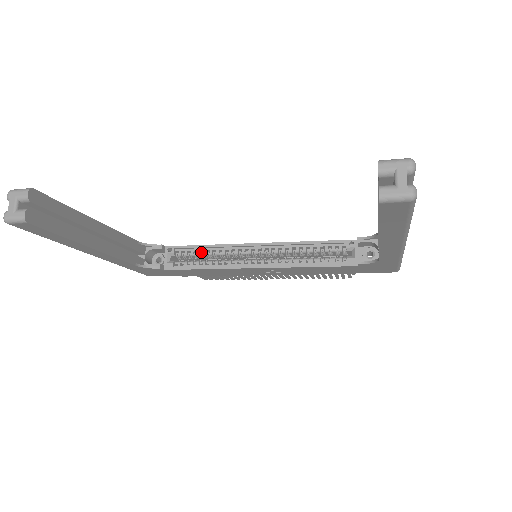
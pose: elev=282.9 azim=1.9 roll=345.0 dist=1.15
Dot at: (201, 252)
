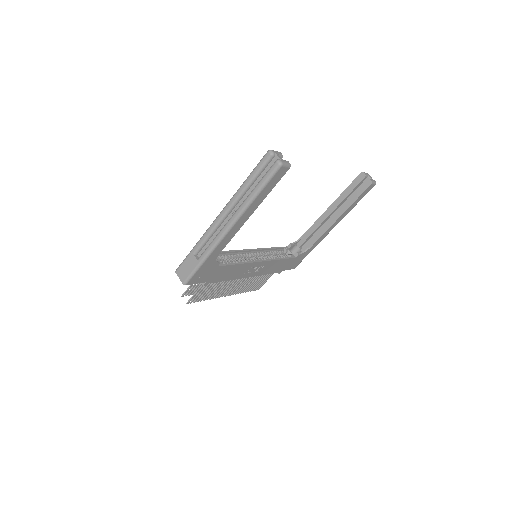
Dot at: (228, 256)
